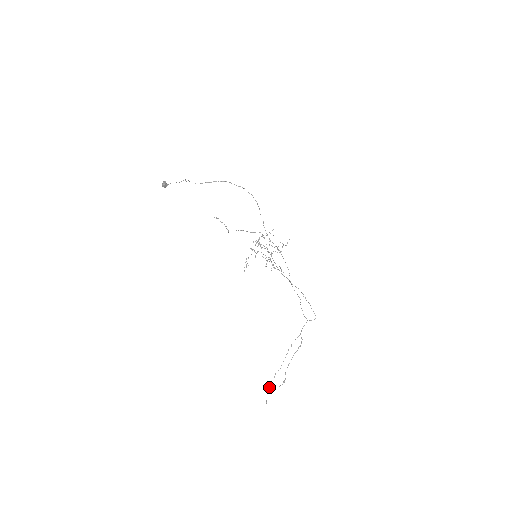
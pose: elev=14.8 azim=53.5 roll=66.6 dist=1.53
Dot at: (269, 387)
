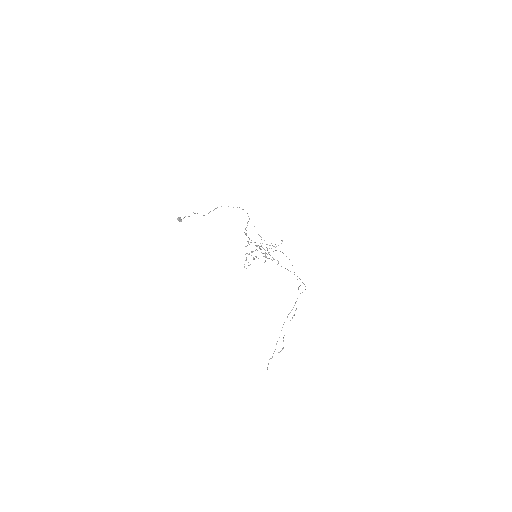
Dot at: occluded
